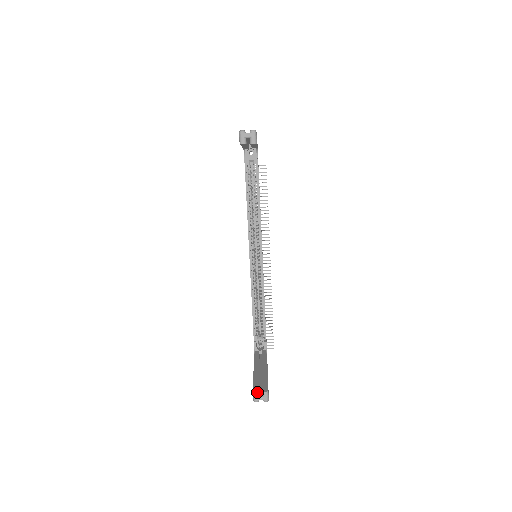
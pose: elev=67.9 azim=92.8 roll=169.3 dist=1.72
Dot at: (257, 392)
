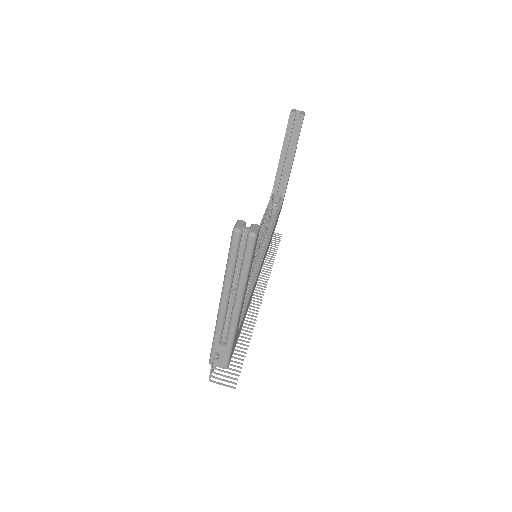
Dot at: (243, 221)
